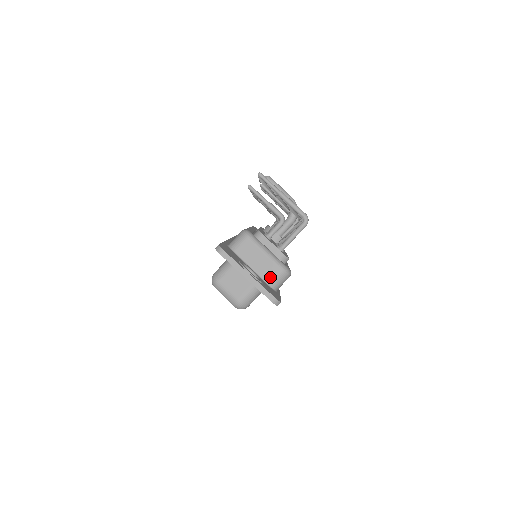
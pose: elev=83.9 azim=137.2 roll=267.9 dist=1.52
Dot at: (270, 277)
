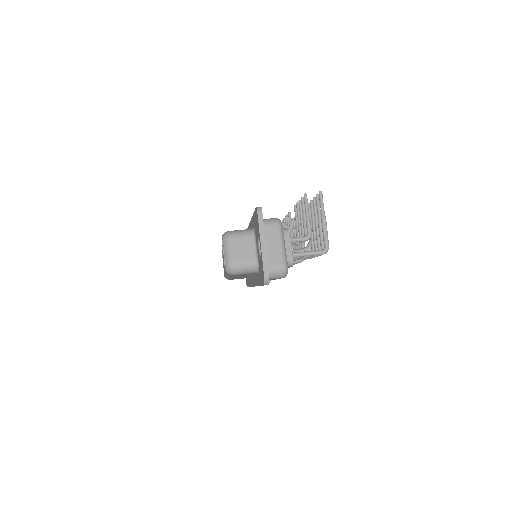
Dot at: (271, 264)
